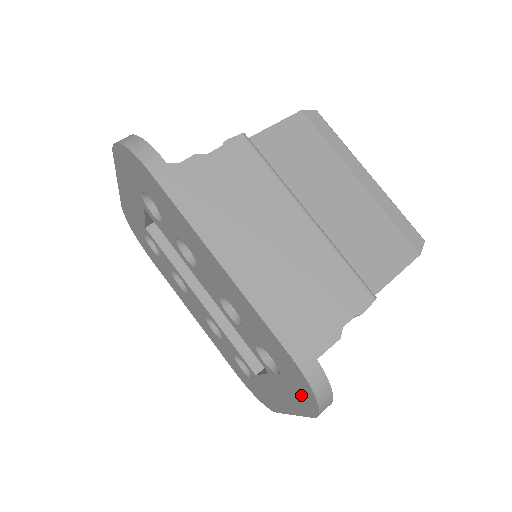
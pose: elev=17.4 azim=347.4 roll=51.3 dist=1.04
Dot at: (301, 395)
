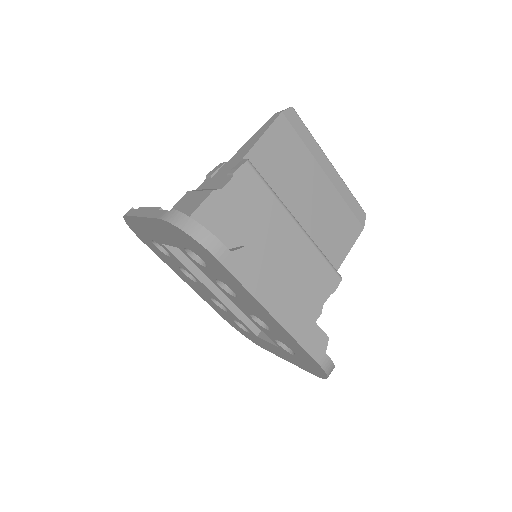
Dot at: (311, 369)
